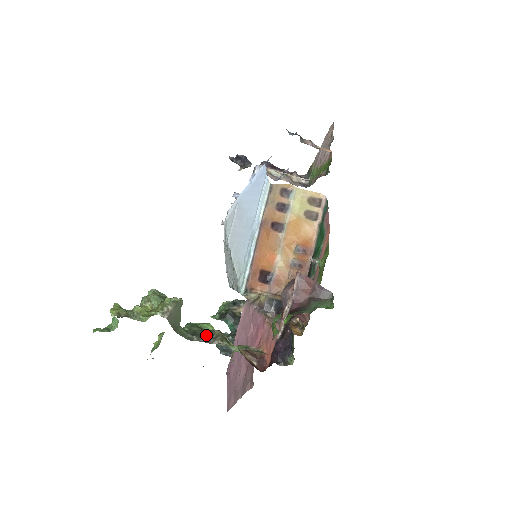
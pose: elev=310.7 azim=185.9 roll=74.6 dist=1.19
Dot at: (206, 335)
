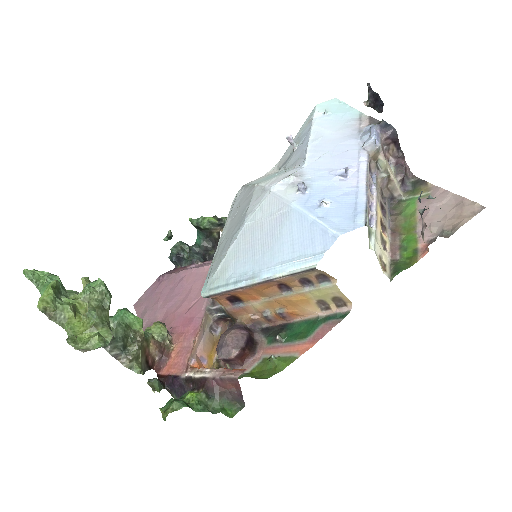
Dot at: (124, 342)
